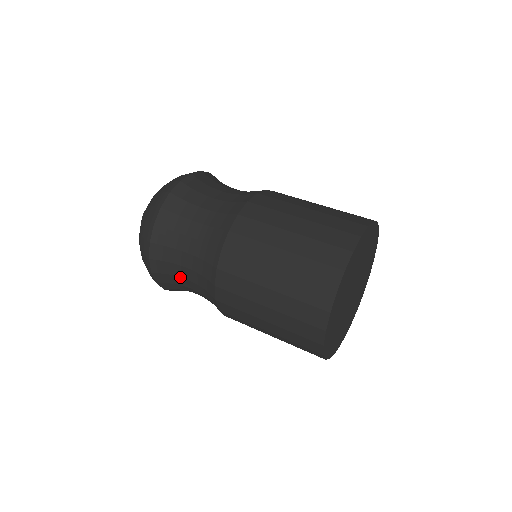
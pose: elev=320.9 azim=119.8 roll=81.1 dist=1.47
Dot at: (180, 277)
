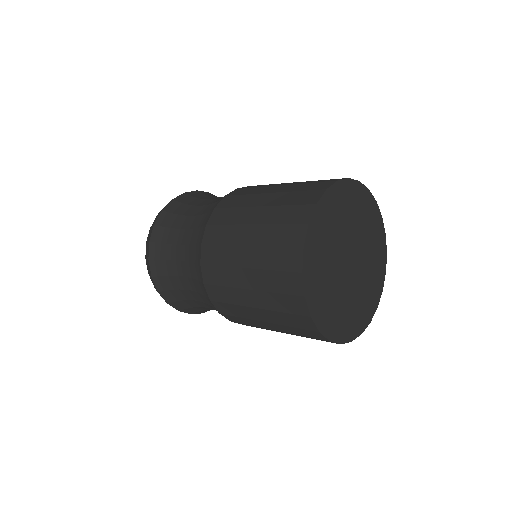
Dot at: (175, 244)
